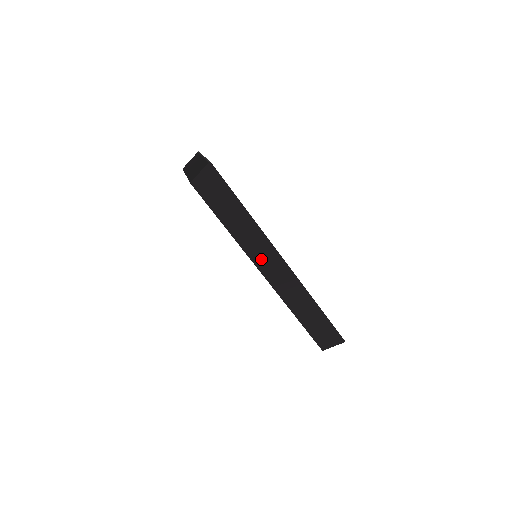
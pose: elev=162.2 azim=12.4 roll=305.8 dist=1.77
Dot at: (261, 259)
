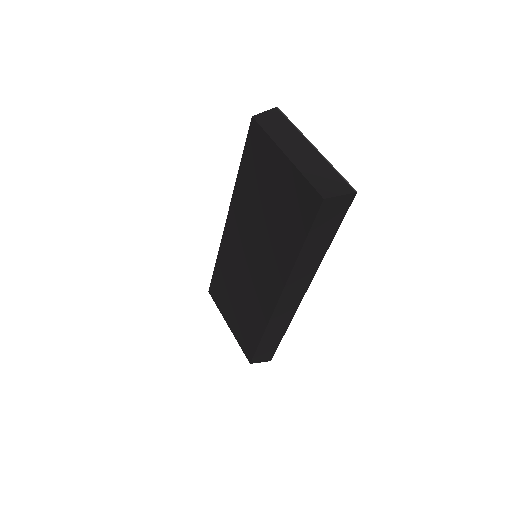
Dot at: (292, 287)
